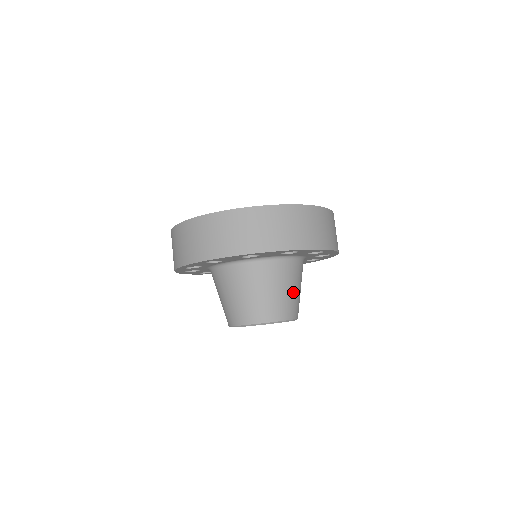
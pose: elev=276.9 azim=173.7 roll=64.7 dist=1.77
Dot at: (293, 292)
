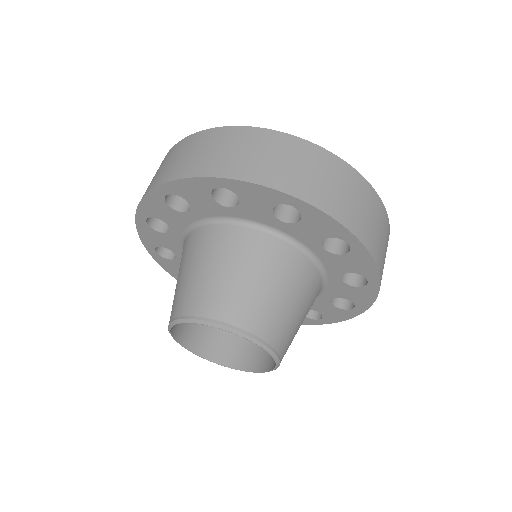
Dot at: (297, 318)
